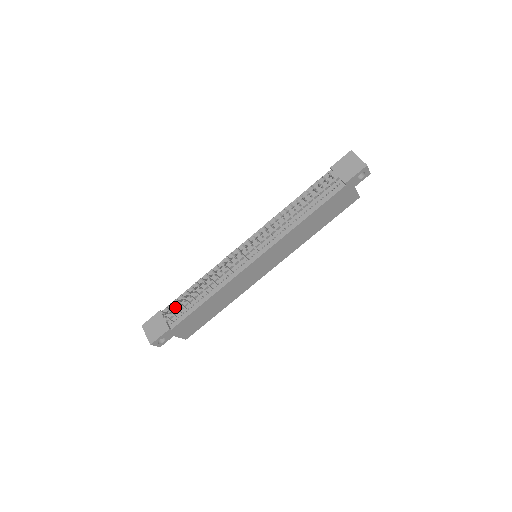
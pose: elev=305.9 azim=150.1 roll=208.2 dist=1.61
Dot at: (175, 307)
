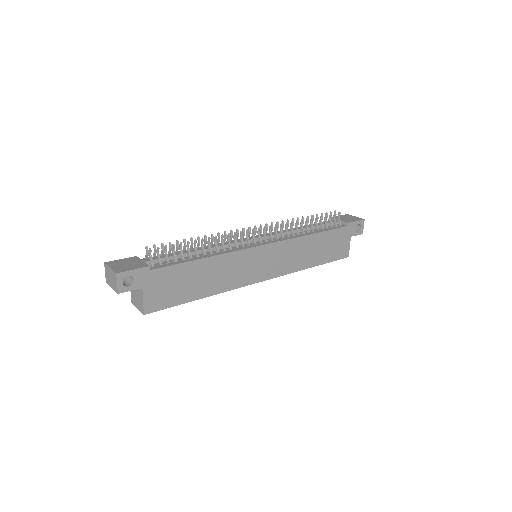
Dot at: occluded
